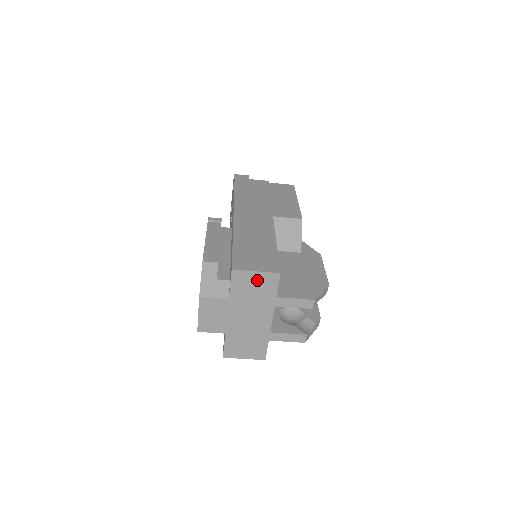
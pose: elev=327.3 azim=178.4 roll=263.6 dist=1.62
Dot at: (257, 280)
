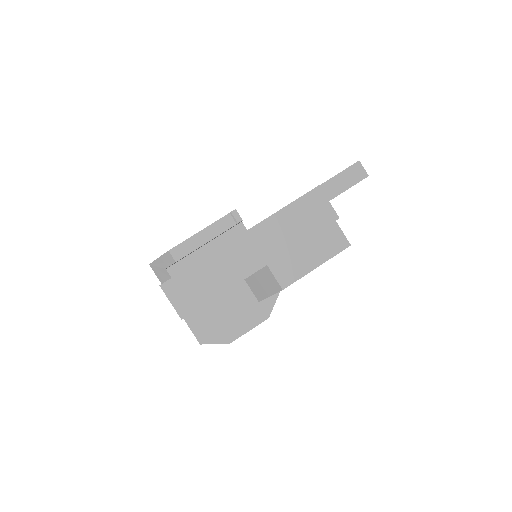
Dot at: occluded
